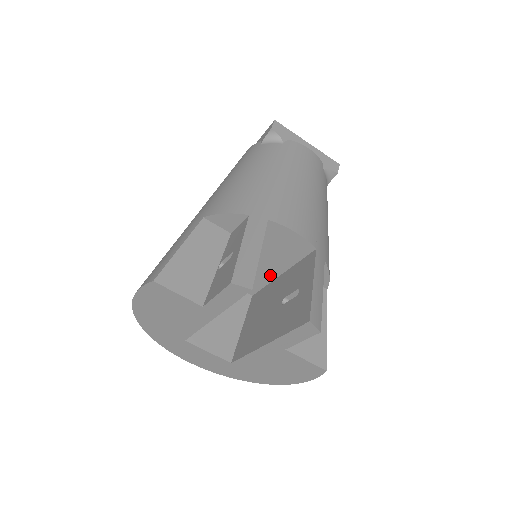
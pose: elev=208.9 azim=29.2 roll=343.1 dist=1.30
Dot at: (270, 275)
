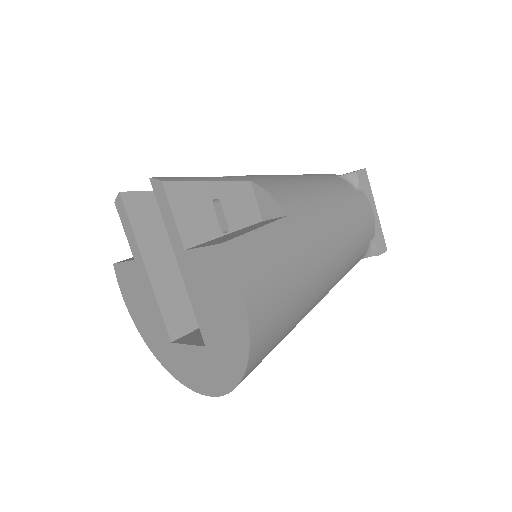
Dot at: occluded
